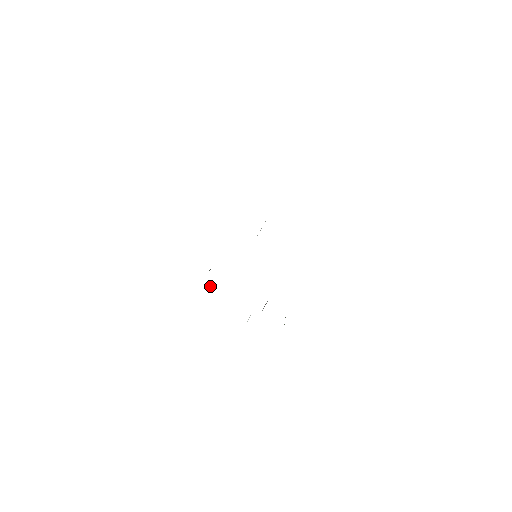
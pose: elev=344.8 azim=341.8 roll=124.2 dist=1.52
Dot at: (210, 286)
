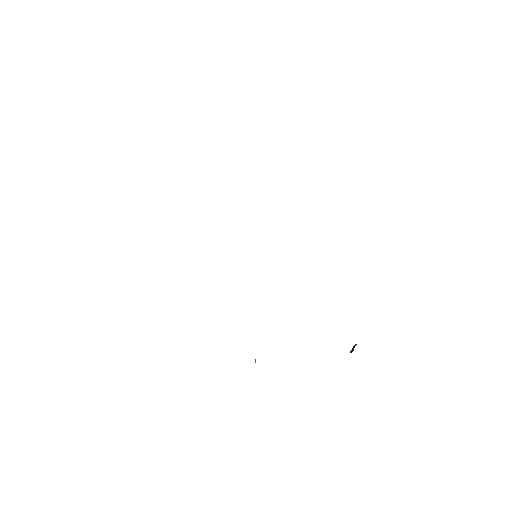
Dot at: occluded
